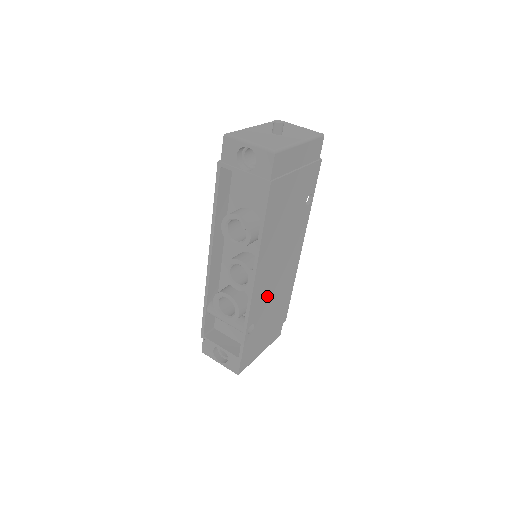
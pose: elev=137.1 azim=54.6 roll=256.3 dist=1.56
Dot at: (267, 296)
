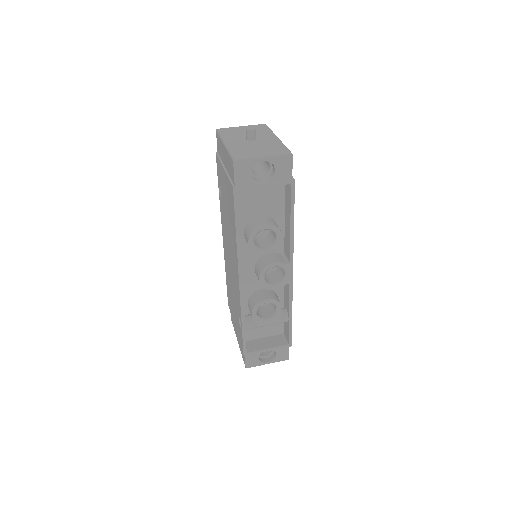
Dot at: occluded
